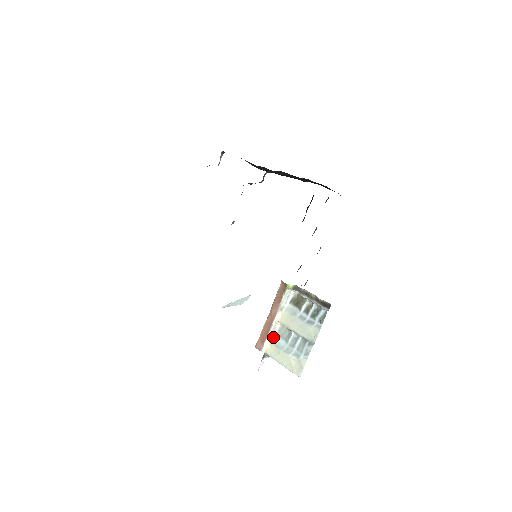
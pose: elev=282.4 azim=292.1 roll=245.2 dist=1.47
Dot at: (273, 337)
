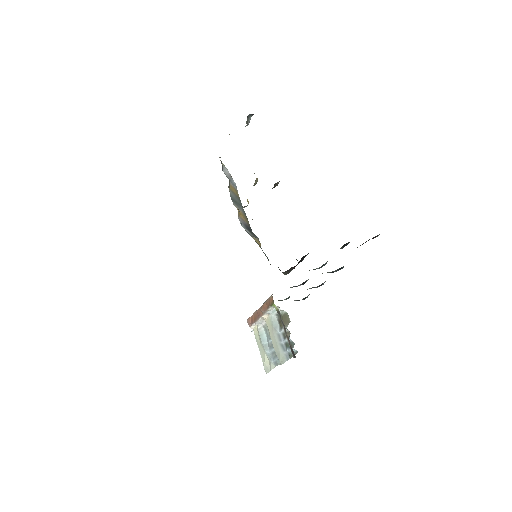
Dot at: (261, 325)
